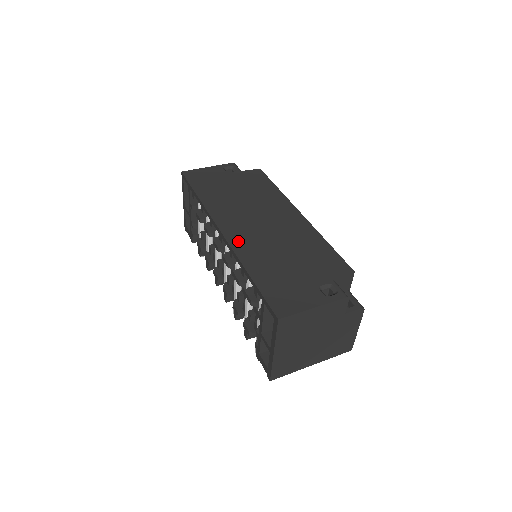
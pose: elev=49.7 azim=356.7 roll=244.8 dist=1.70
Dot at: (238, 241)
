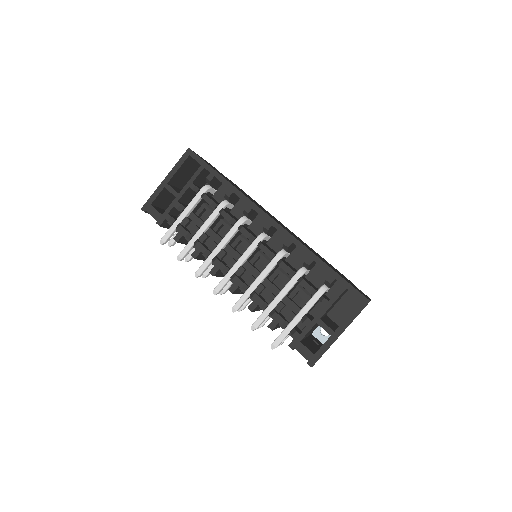
Dot at: occluded
